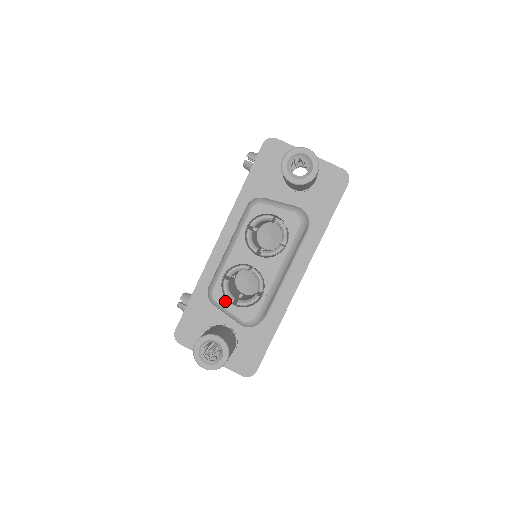
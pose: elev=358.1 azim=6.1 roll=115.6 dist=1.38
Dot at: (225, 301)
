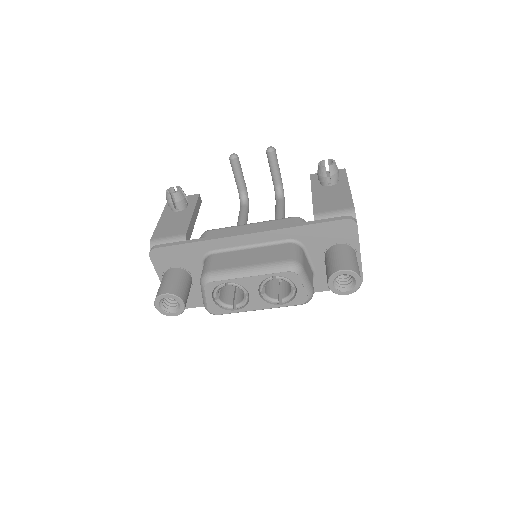
Dot at: (210, 293)
